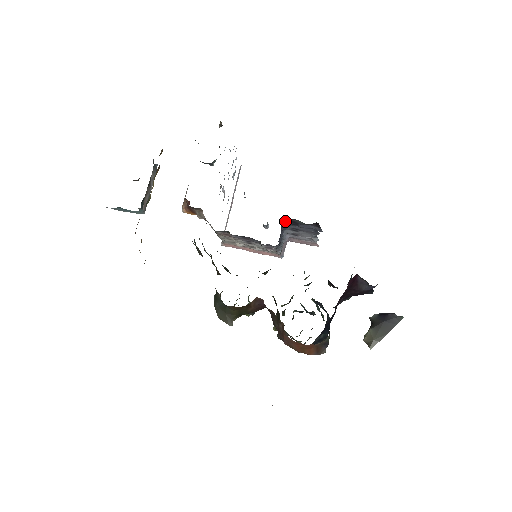
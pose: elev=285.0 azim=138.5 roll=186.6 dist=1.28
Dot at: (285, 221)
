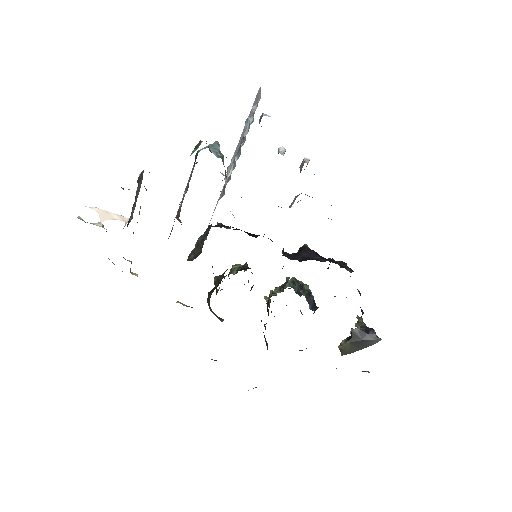
Dot at: occluded
